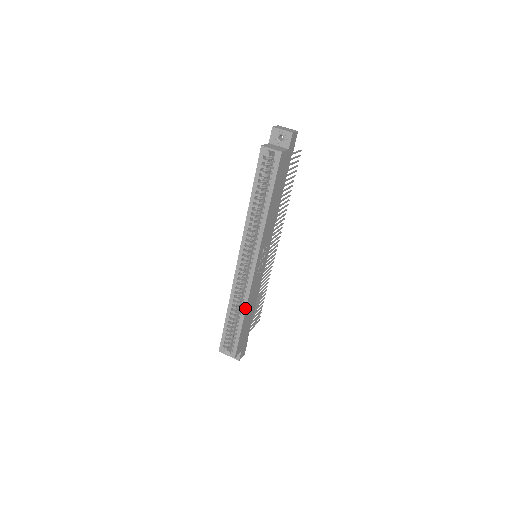
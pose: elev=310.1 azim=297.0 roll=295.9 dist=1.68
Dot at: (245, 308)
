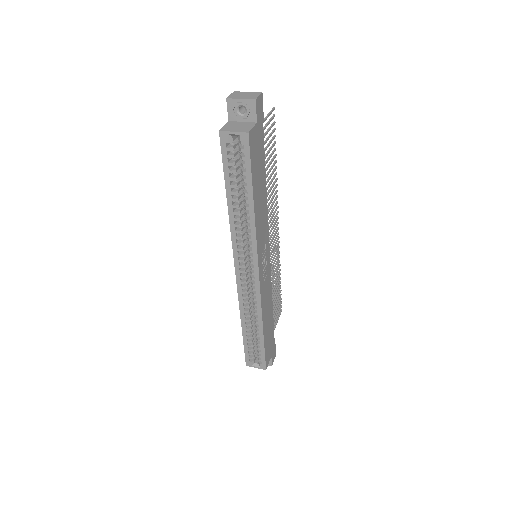
Dot at: (261, 319)
